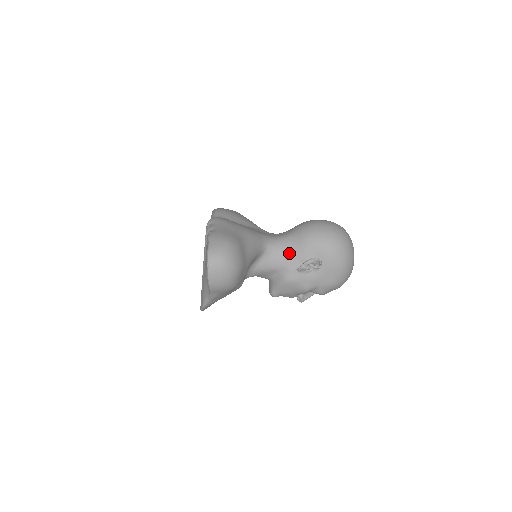
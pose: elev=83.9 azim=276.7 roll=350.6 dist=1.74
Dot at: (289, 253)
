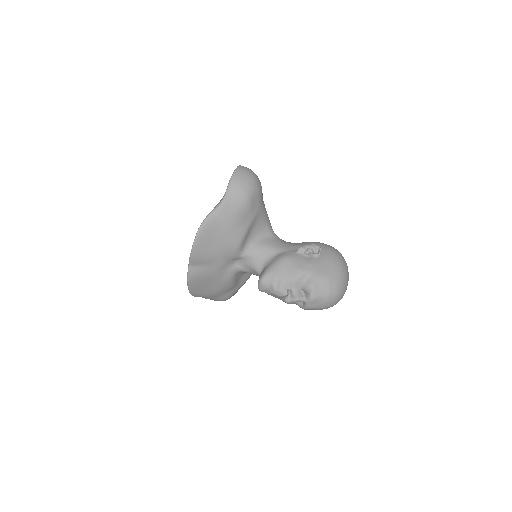
Dot at: (292, 244)
